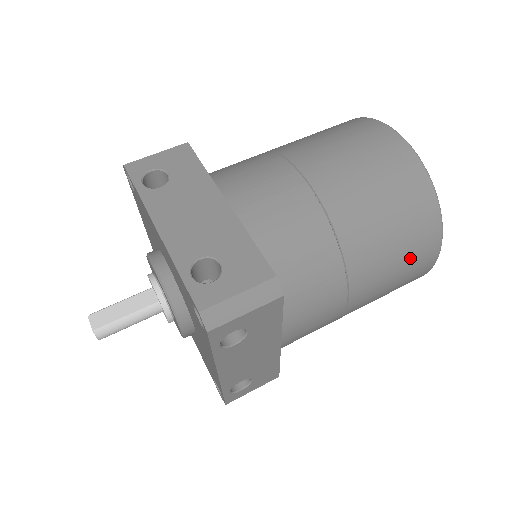
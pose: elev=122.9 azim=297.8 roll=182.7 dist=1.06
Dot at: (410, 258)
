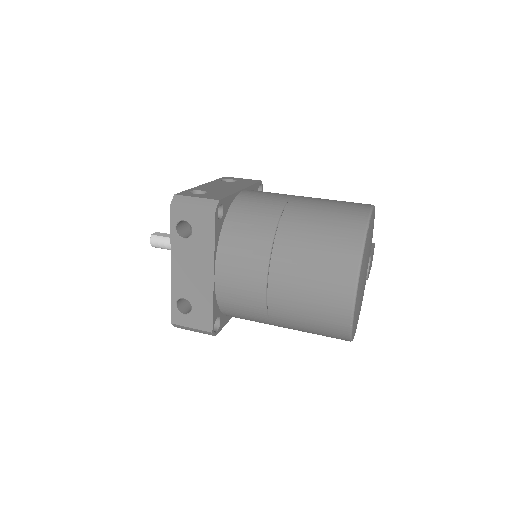
Dot at: (326, 271)
